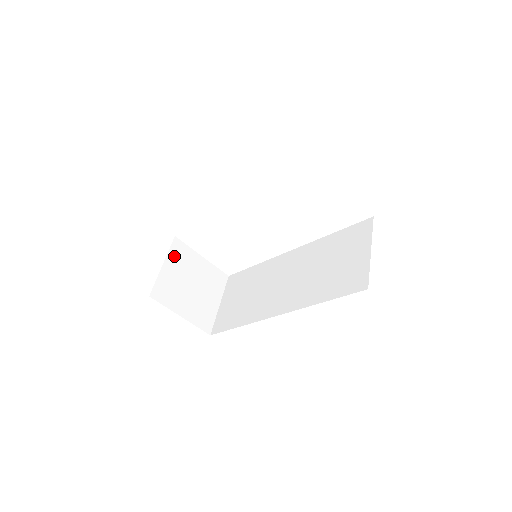
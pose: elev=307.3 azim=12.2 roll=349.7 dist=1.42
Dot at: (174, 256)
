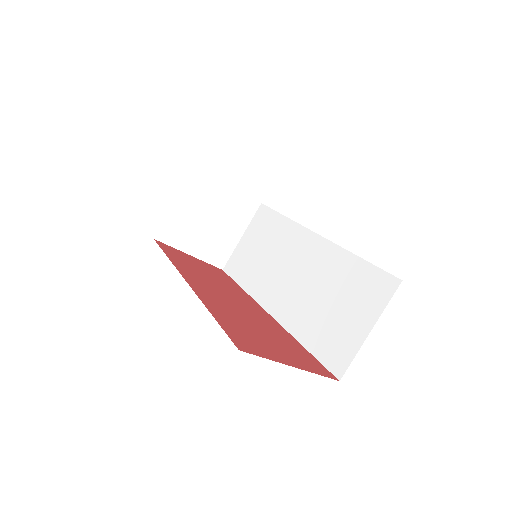
Dot at: (191, 189)
